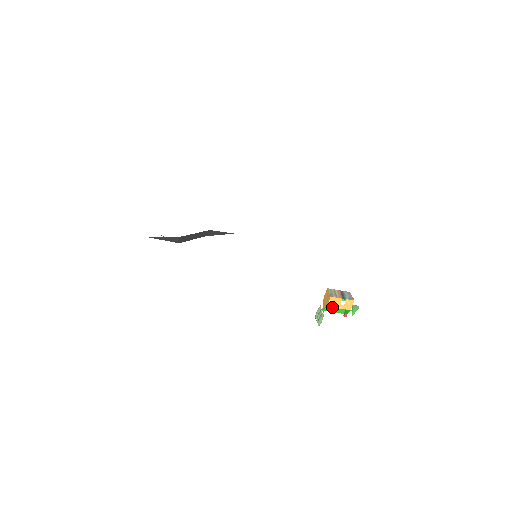
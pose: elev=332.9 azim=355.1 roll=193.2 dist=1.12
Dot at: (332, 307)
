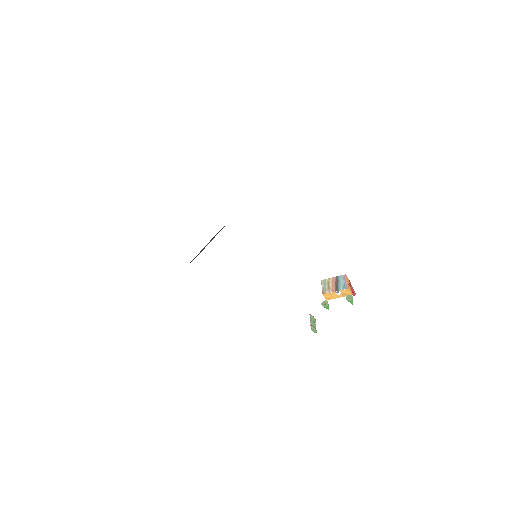
Dot at: occluded
